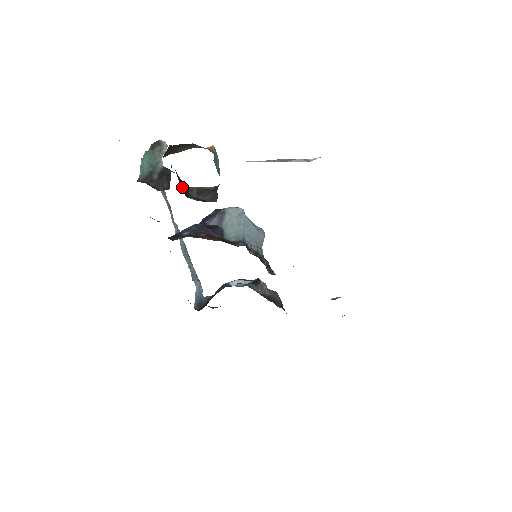
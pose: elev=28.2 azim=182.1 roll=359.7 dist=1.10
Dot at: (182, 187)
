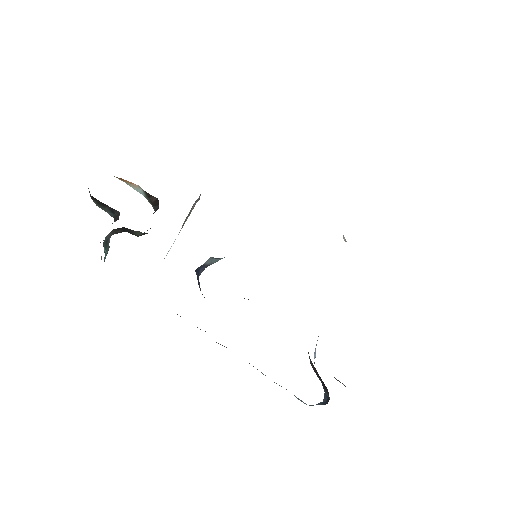
Dot at: occluded
